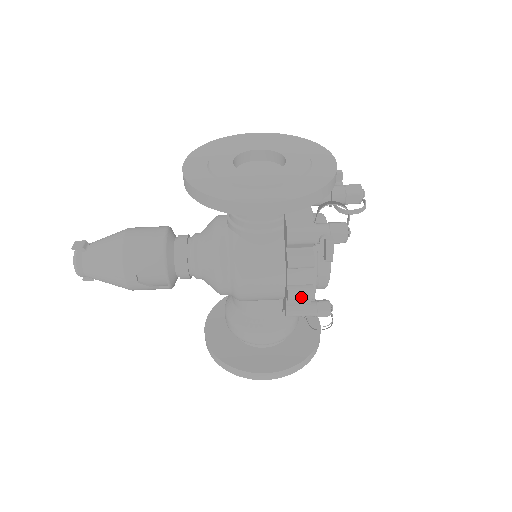
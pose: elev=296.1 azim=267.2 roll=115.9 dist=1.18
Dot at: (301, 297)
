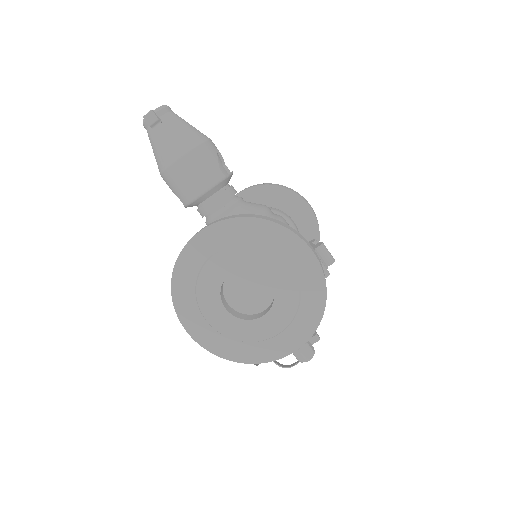
Dot at: occluded
